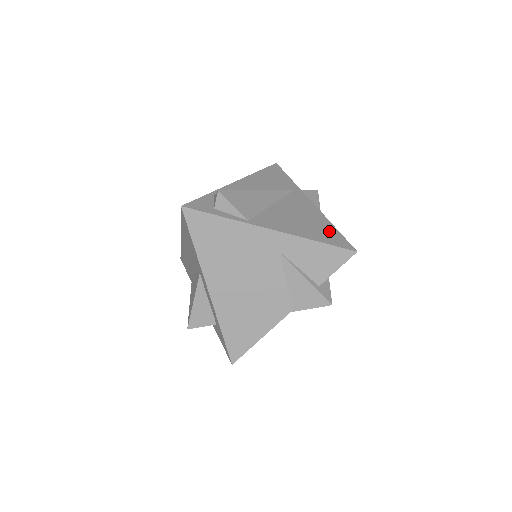
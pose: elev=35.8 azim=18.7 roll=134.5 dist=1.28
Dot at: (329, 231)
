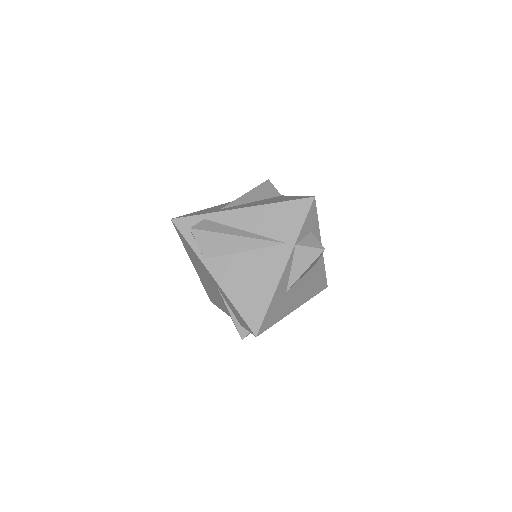
Dot at: (258, 305)
